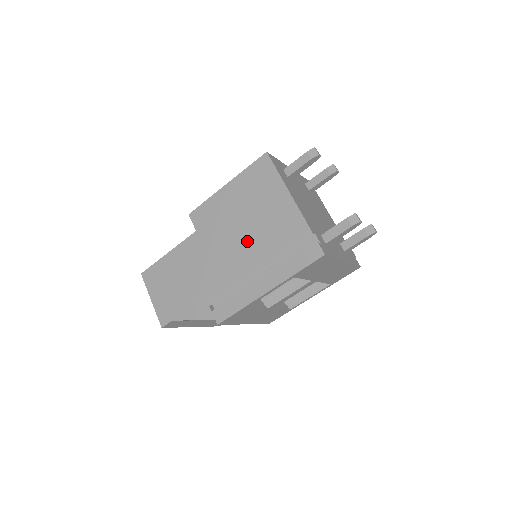
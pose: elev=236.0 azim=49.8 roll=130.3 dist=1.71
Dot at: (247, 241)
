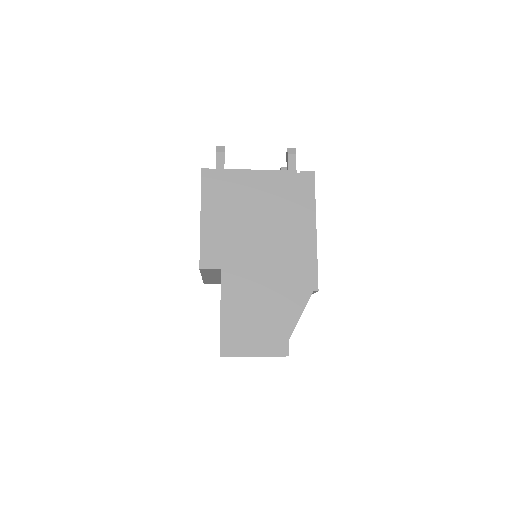
Dot at: (264, 225)
